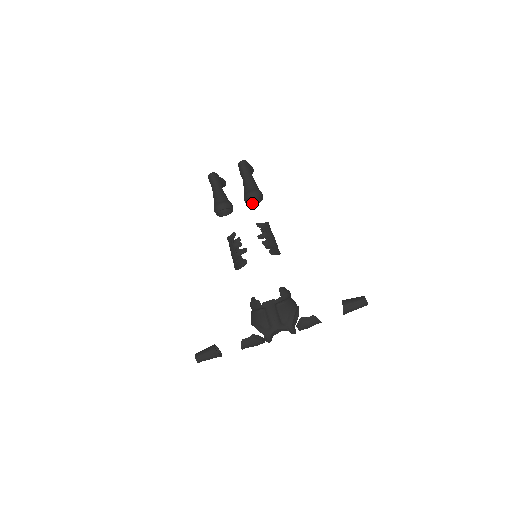
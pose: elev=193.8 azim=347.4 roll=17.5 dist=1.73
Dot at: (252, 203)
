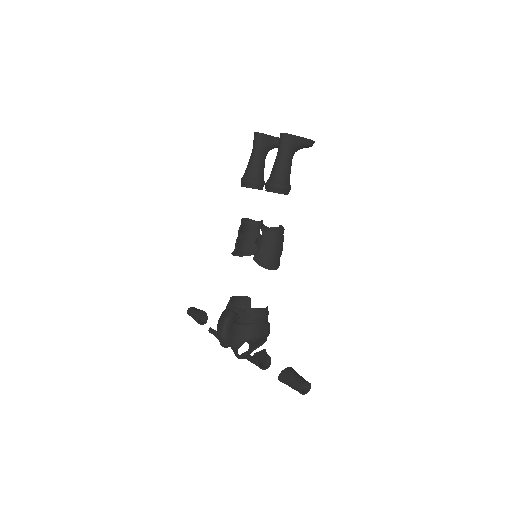
Dot at: occluded
